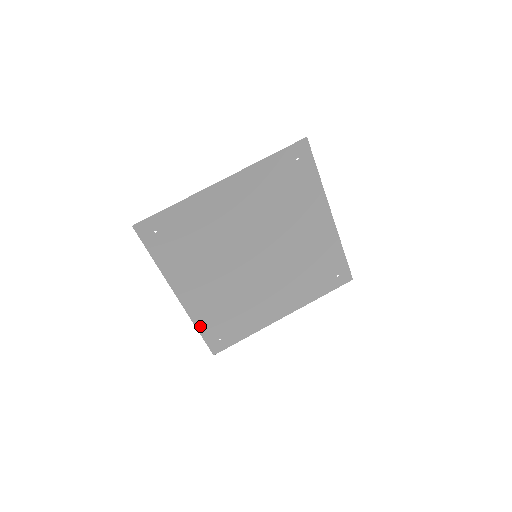
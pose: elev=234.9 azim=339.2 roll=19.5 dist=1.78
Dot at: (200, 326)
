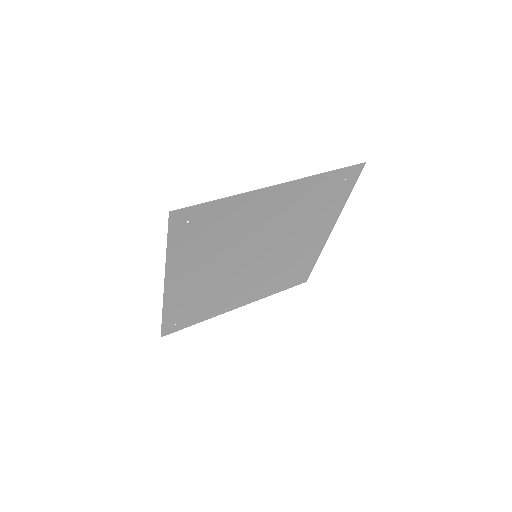
Dot at: (167, 312)
